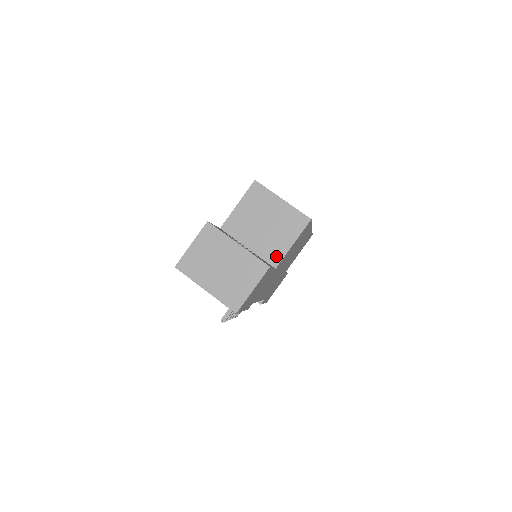
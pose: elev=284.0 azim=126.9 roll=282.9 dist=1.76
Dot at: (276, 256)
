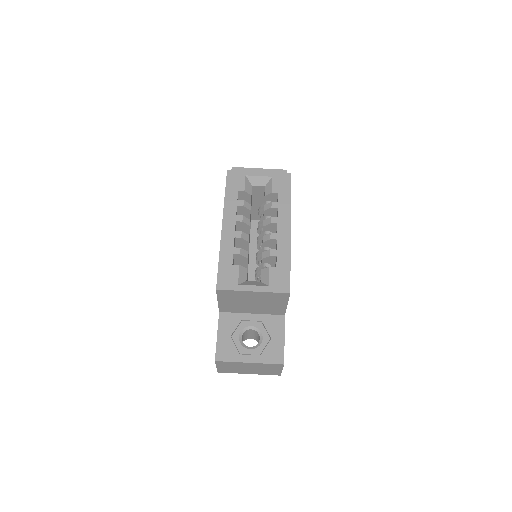
Dot at: (279, 312)
